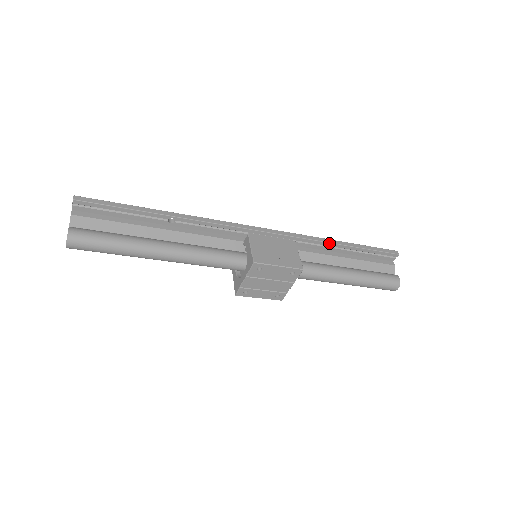
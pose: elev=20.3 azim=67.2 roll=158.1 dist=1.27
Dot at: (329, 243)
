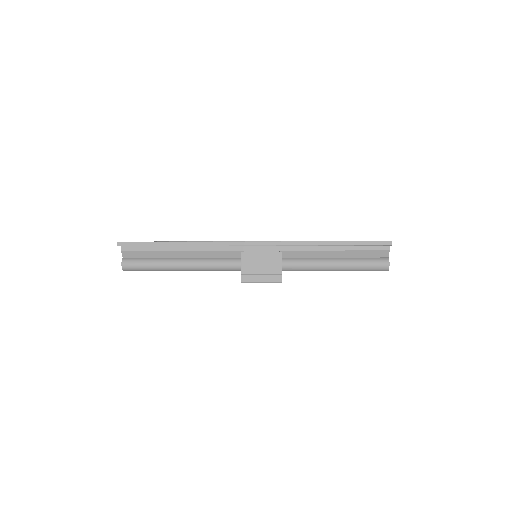
Dot at: (317, 245)
